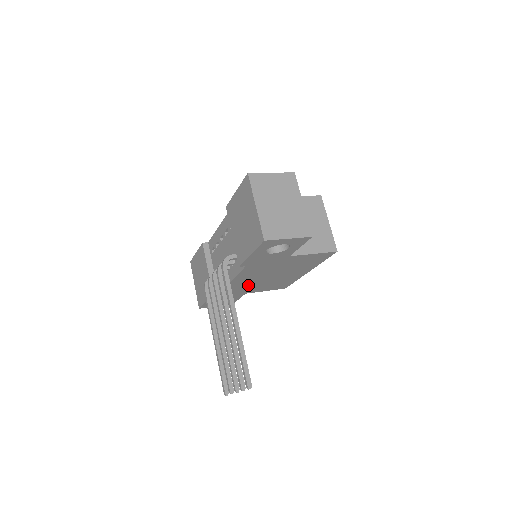
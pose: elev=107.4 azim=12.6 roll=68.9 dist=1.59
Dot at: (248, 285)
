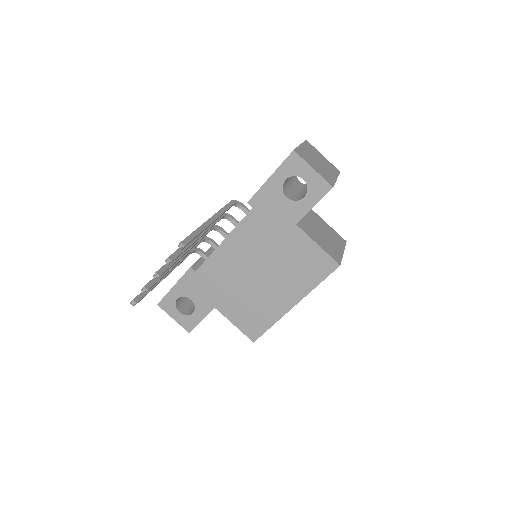
Dot at: (229, 279)
